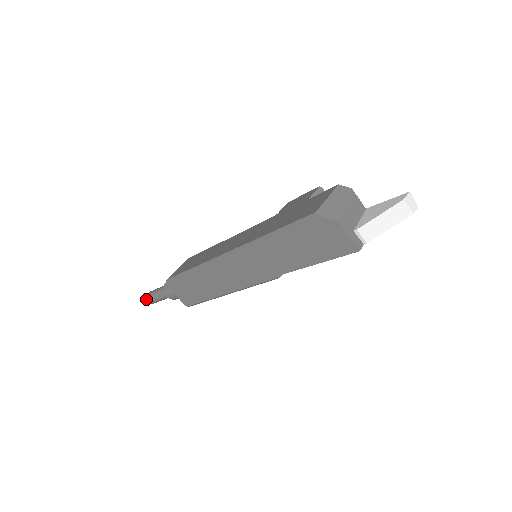
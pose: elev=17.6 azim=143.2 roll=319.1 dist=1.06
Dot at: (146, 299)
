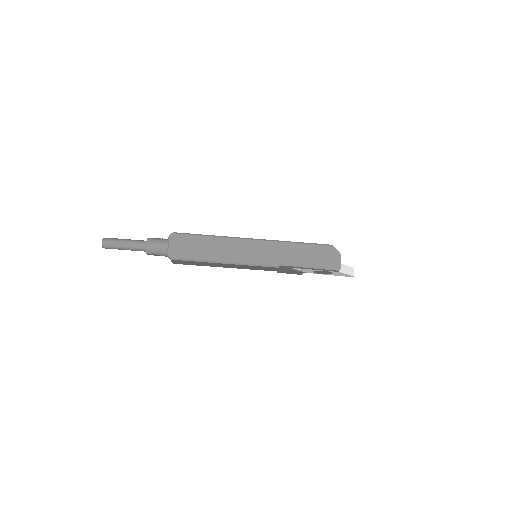
Dot at: (104, 239)
